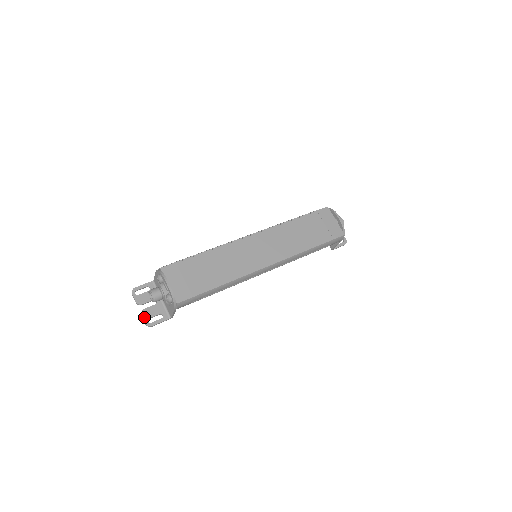
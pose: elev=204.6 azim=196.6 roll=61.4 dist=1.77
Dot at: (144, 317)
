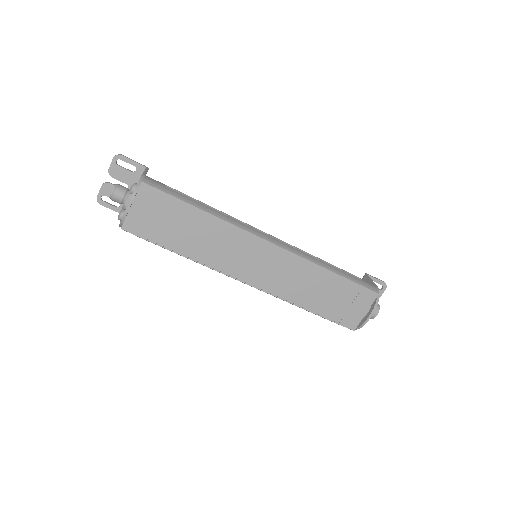
Dot at: (102, 190)
